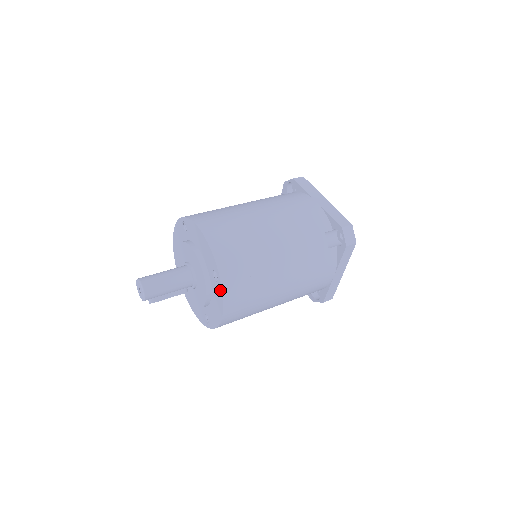
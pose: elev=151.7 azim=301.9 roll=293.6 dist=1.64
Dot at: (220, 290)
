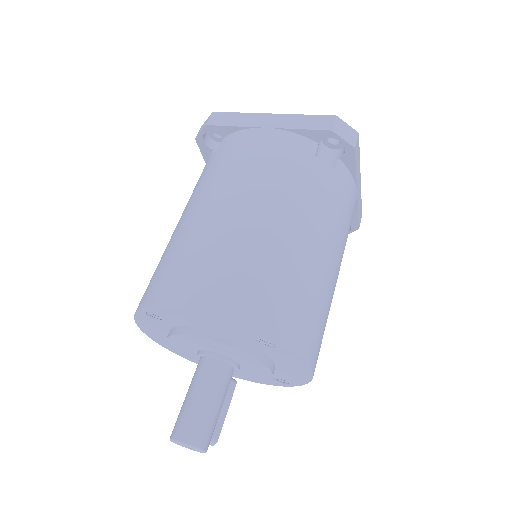
Dot at: (288, 353)
